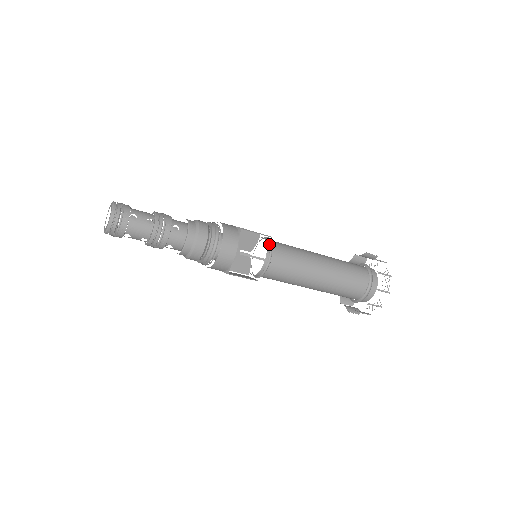
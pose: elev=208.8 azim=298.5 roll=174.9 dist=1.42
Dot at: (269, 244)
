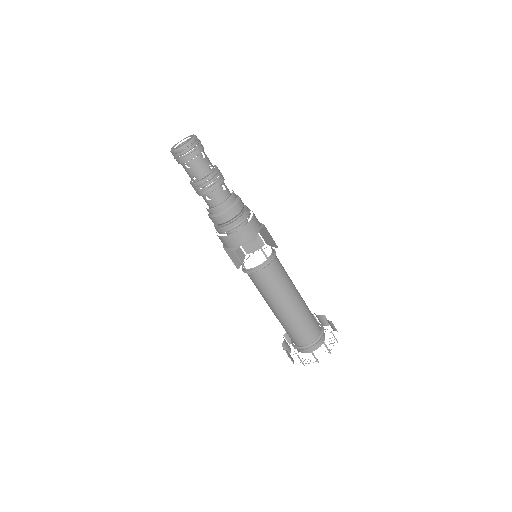
Dot at: (274, 252)
